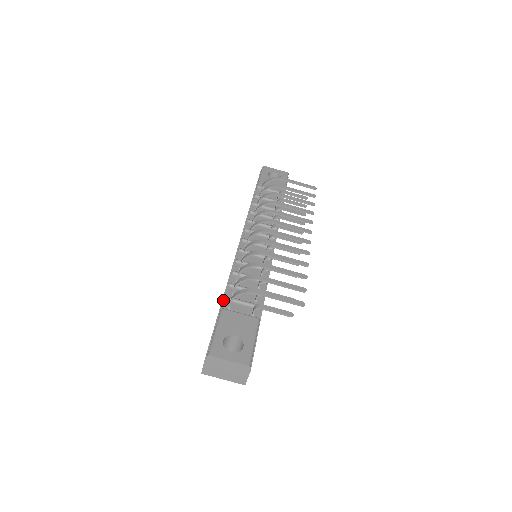
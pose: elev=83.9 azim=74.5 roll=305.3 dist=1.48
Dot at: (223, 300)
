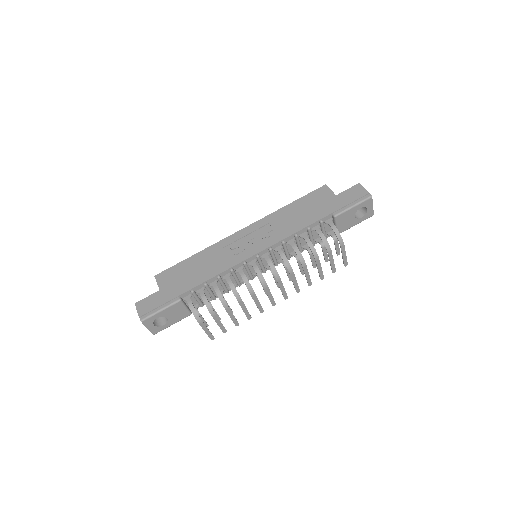
Dot at: (190, 290)
